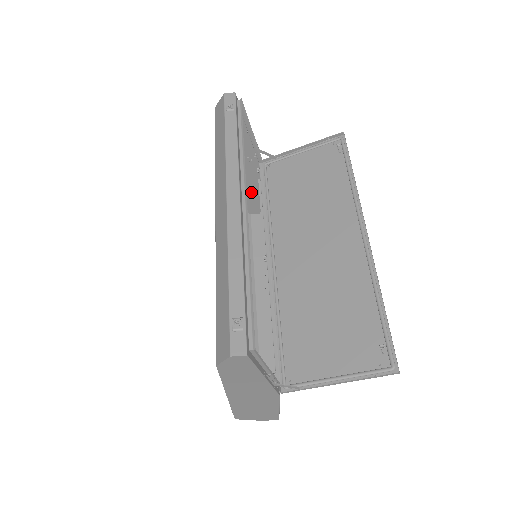
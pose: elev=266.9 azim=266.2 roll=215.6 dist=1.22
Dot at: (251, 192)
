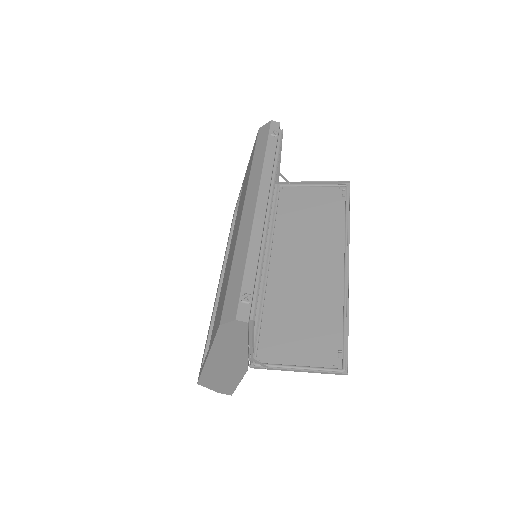
Dot at: occluded
